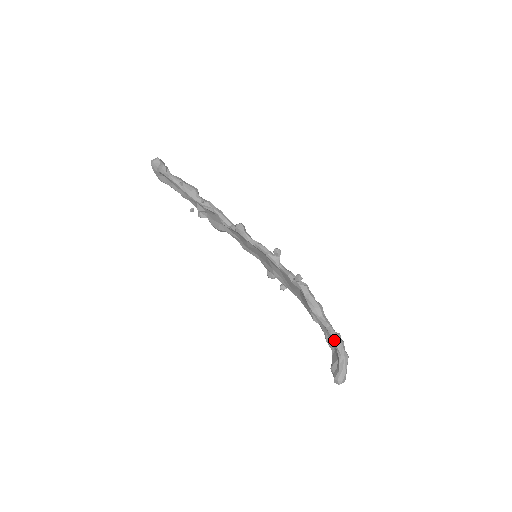
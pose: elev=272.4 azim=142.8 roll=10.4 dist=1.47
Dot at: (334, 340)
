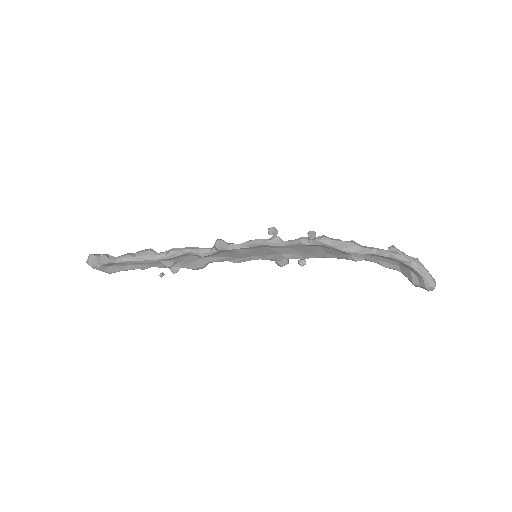
Dot at: (392, 257)
